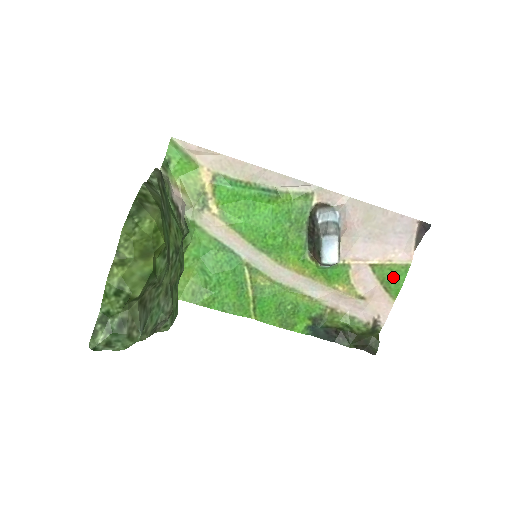
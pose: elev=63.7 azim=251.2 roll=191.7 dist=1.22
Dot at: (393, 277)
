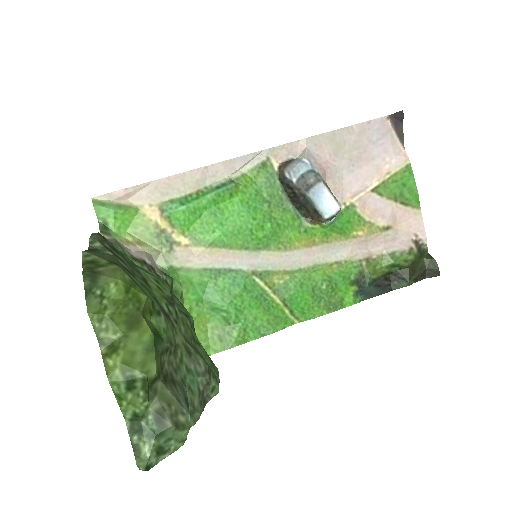
Dot at: (402, 187)
